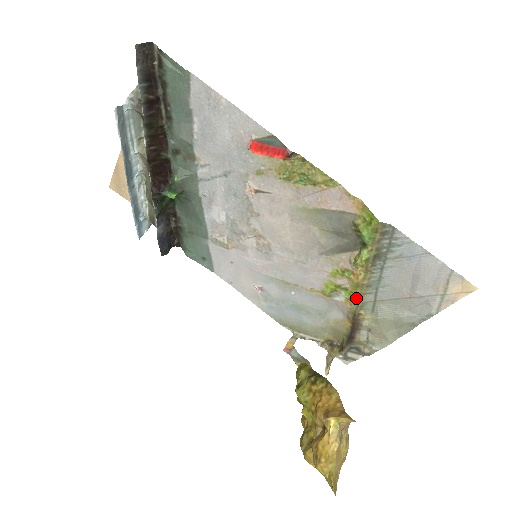
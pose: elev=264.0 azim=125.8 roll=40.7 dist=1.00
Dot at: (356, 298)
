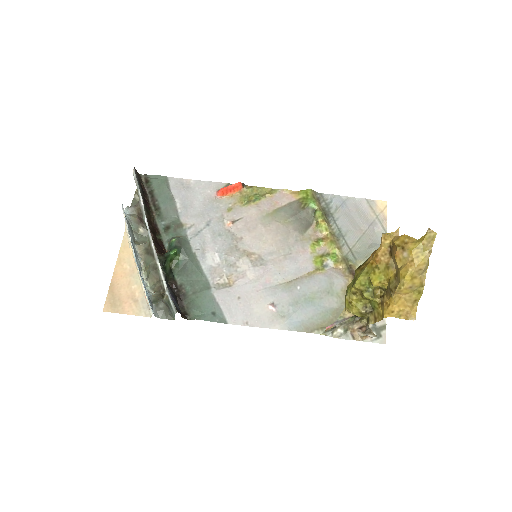
Dot at: (339, 256)
